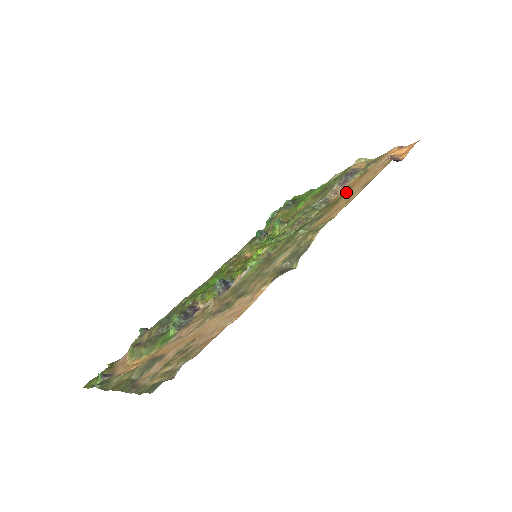
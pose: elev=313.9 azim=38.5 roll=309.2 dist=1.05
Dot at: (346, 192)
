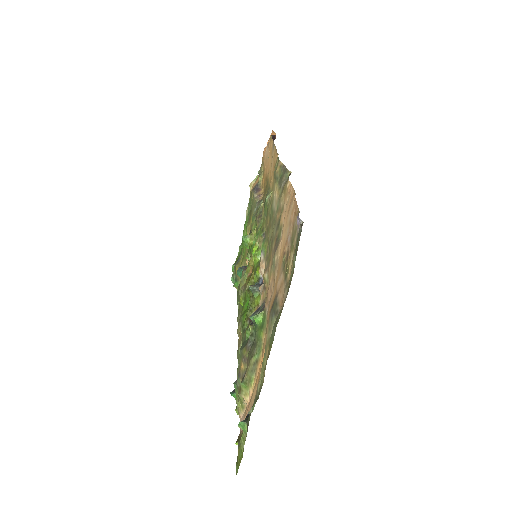
Dot at: (266, 180)
